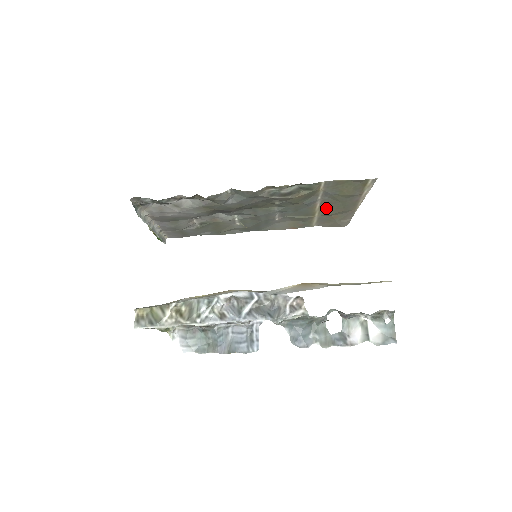
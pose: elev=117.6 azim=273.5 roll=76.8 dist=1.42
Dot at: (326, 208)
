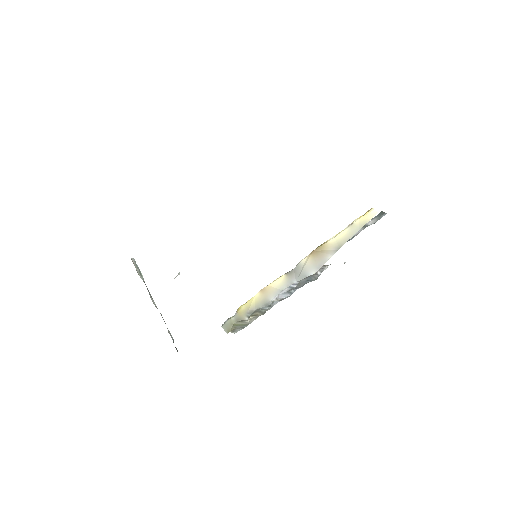
Dot at: occluded
